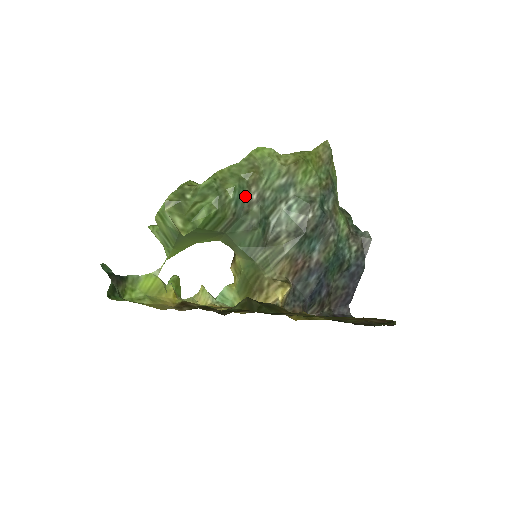
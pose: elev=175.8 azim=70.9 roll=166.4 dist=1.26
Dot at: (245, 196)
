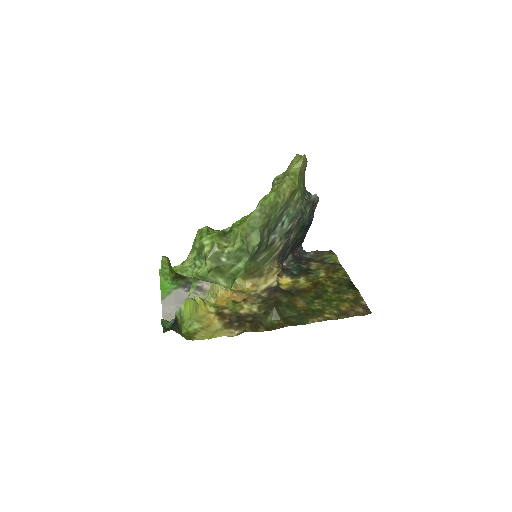
Dot at: (261, 239)
